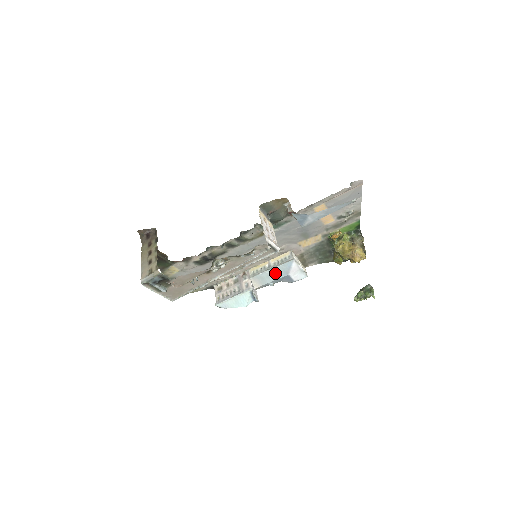
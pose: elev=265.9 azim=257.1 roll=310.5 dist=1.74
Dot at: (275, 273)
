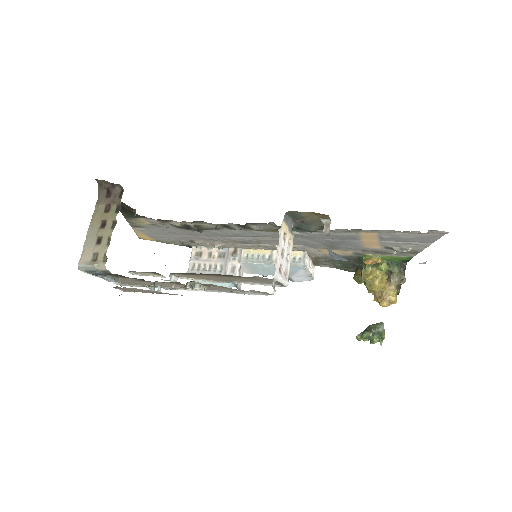
Dot at: (274, 269)
